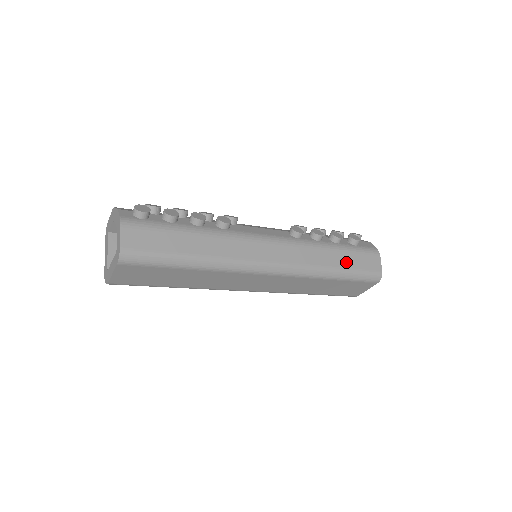
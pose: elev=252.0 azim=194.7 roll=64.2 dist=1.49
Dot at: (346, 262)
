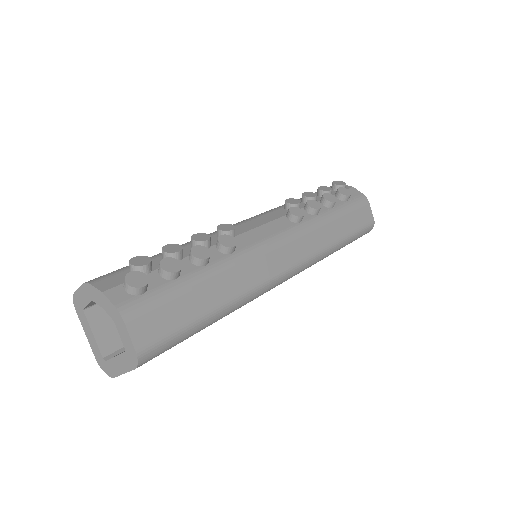
Dot at: (346, 227)
